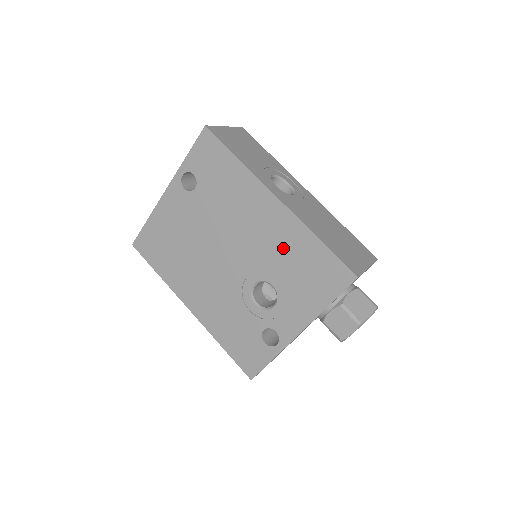
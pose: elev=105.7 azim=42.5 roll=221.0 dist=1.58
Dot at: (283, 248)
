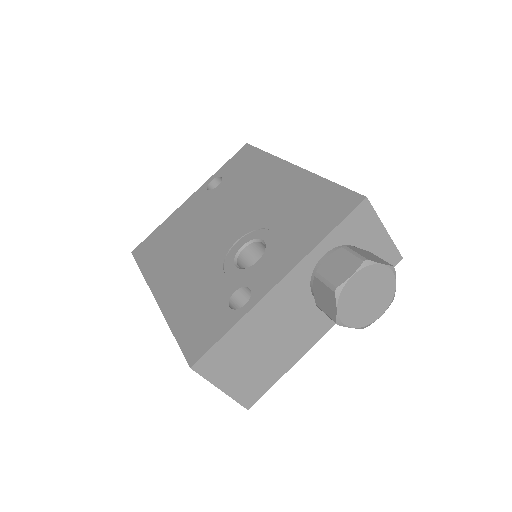
Dot at: (287, 200)
